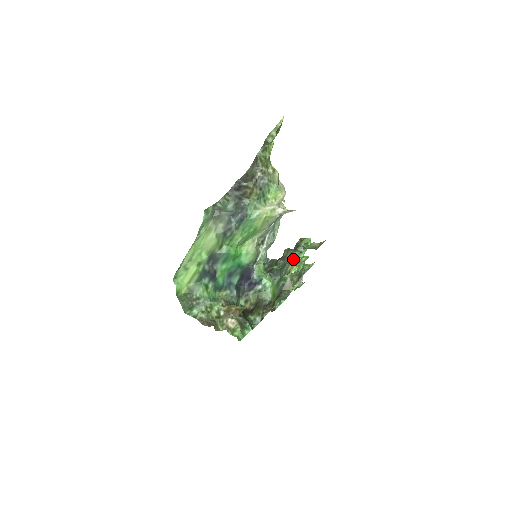
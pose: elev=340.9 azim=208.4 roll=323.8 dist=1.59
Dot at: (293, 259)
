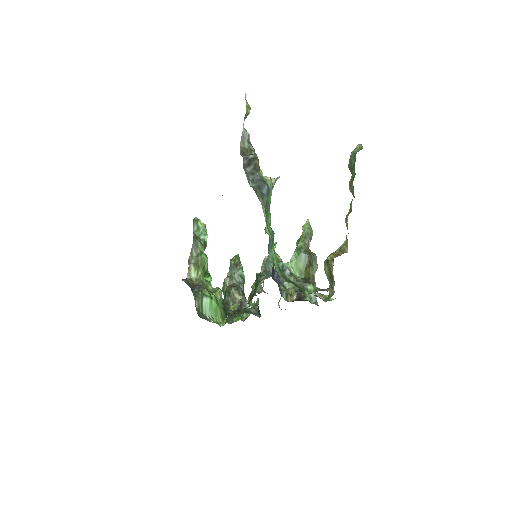
Dot at: (241, 280)
